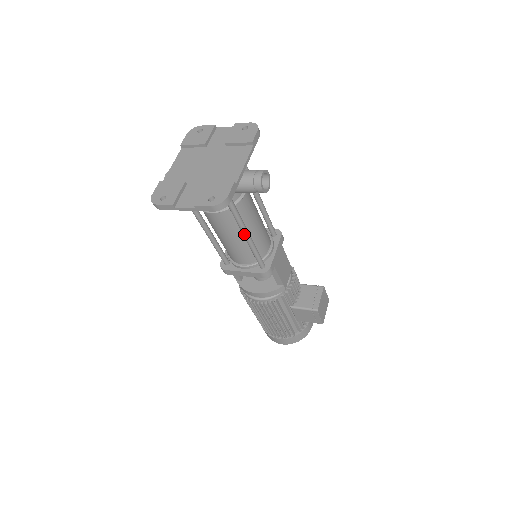
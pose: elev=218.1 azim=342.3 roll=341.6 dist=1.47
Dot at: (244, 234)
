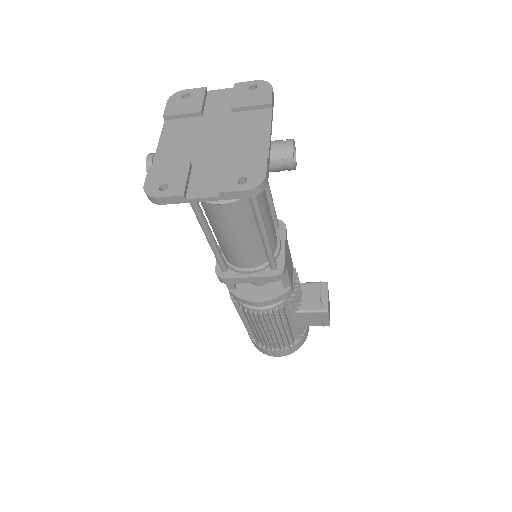
Dot at: (261, 228)
